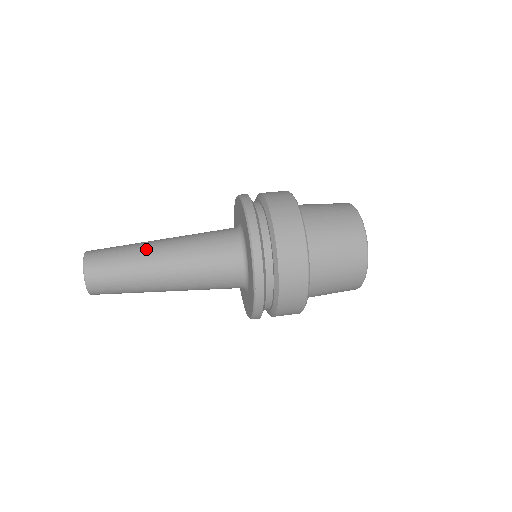
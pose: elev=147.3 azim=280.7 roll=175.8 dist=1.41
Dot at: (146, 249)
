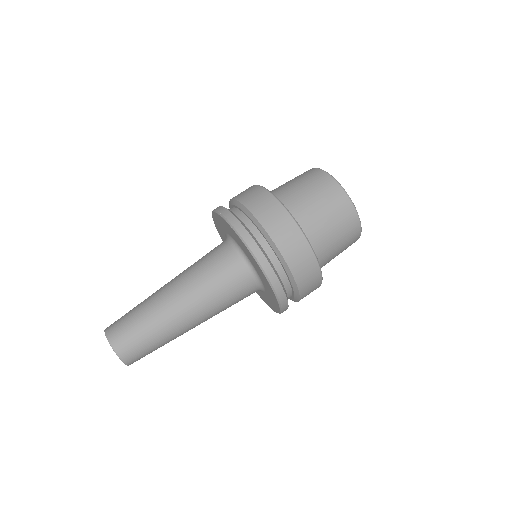
Dot at: (172, 324)
